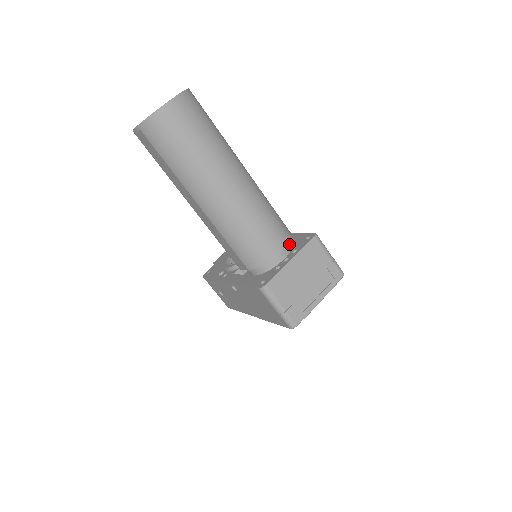
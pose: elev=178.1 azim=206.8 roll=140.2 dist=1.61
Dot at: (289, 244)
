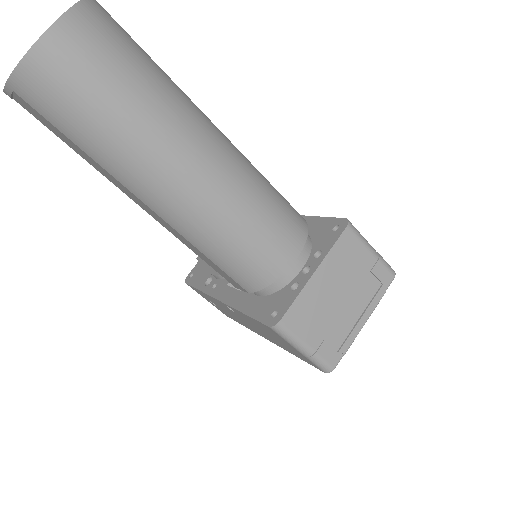
Dot at: (306, 241)
